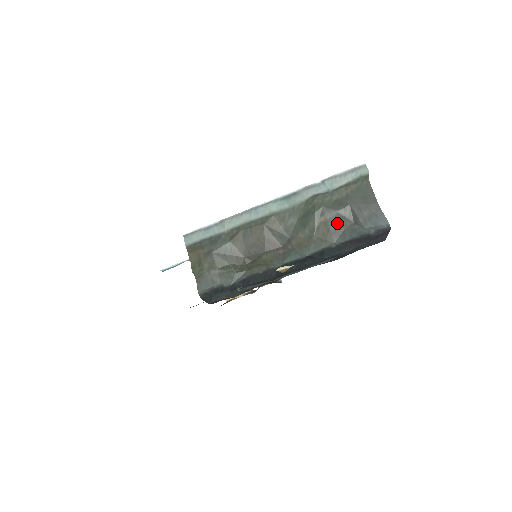
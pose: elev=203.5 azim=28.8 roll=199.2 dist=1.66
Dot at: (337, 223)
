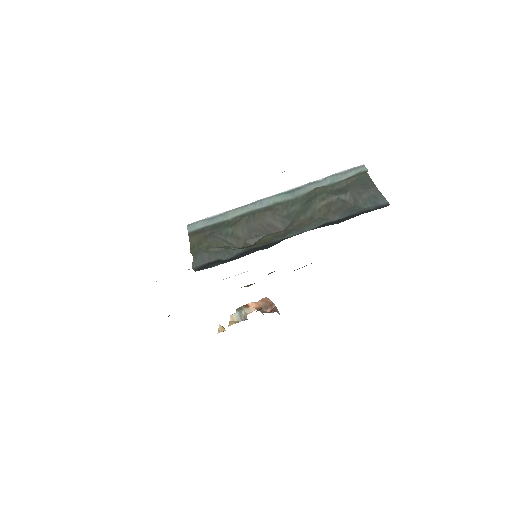
Dot at: (338, 205)
